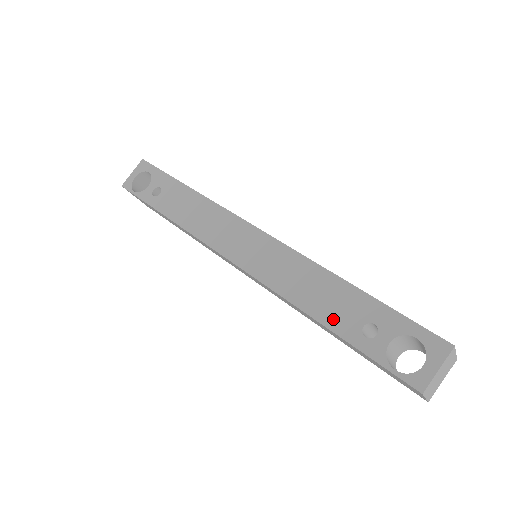
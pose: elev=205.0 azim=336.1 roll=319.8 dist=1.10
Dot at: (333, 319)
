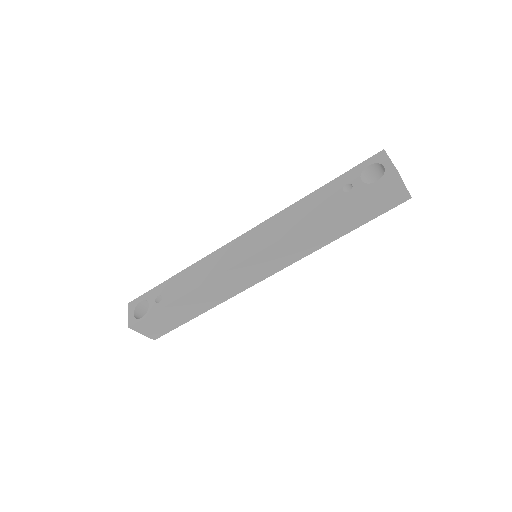
Dot at: (327, 206)
